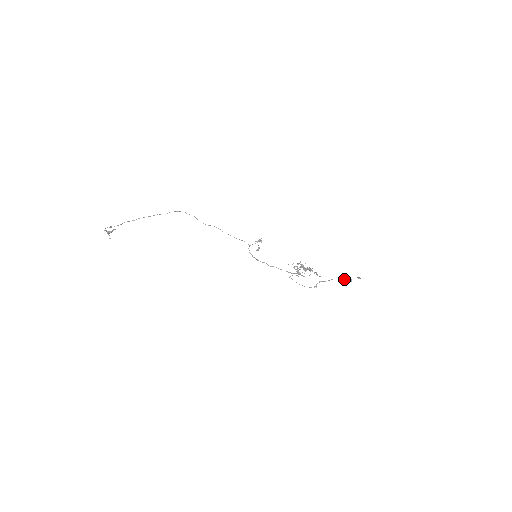
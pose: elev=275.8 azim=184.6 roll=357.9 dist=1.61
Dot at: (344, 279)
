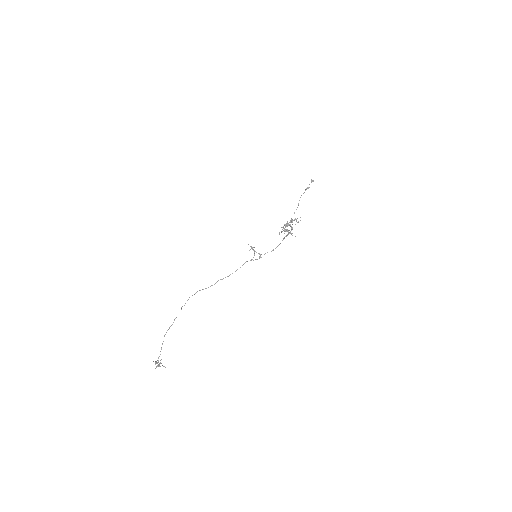
Dot at: (304, 192)
